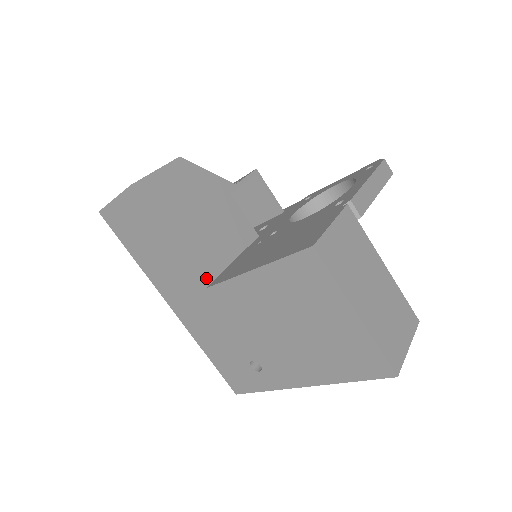
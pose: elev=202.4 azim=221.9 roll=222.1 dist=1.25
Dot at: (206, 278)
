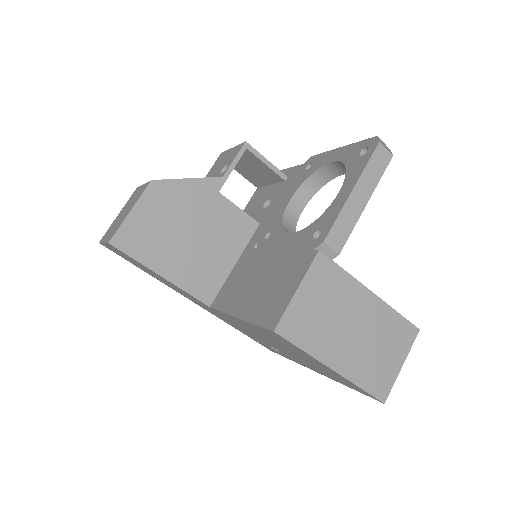
Dot at: (208, 297)
